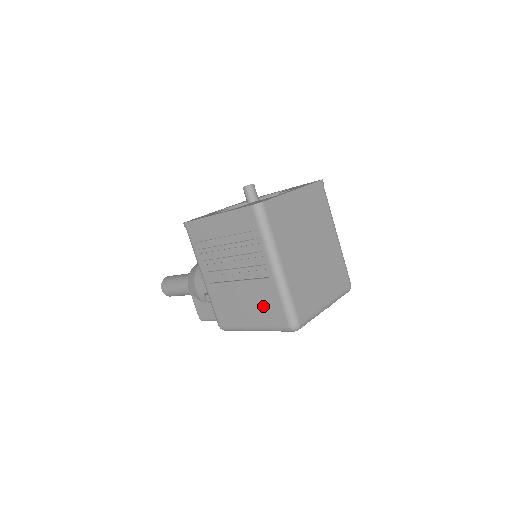
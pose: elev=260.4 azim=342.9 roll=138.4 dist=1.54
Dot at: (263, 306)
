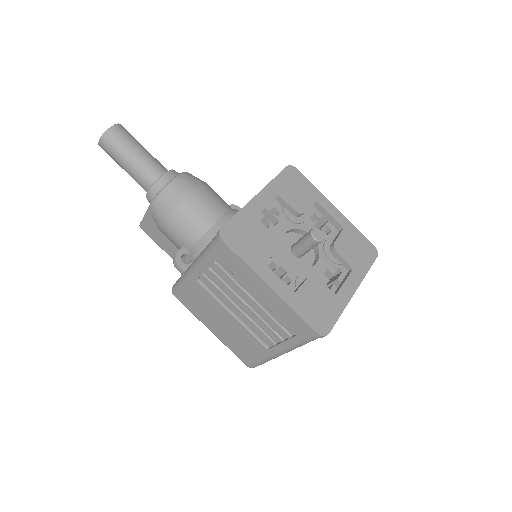
Dot at: (239, 343)
